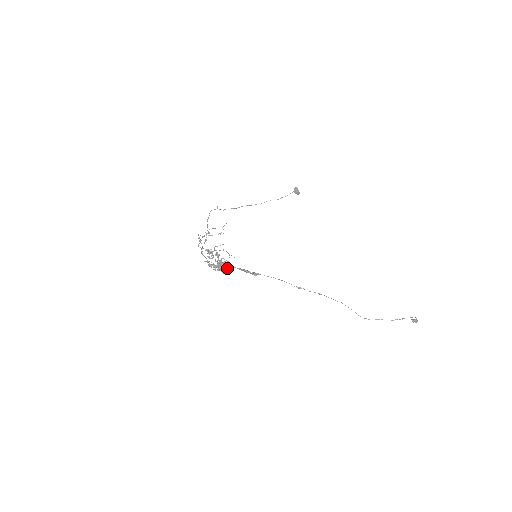
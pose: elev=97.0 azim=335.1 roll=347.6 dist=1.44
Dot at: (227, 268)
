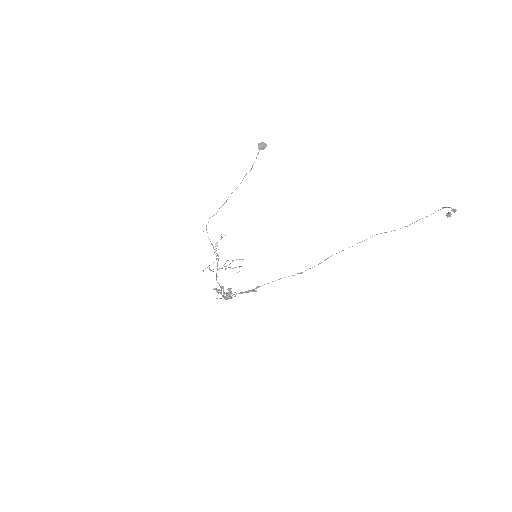
Dot at: occluded
